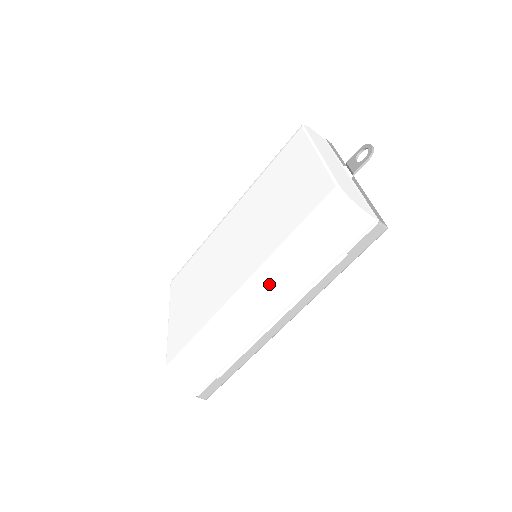
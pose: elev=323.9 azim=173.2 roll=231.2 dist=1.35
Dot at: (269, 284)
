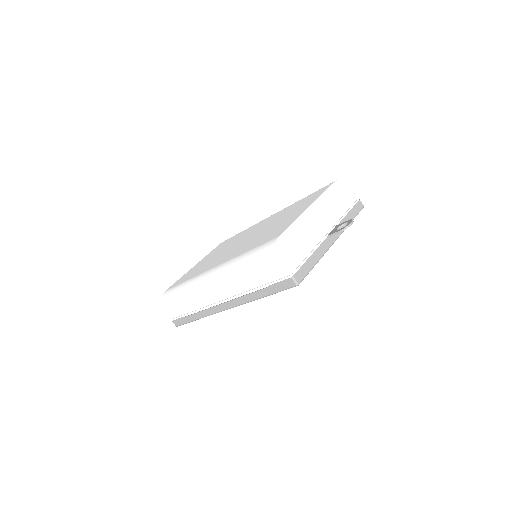
Dot at: (221, 275)
